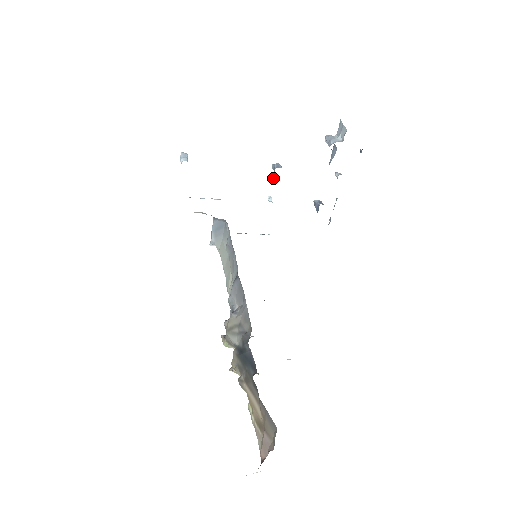
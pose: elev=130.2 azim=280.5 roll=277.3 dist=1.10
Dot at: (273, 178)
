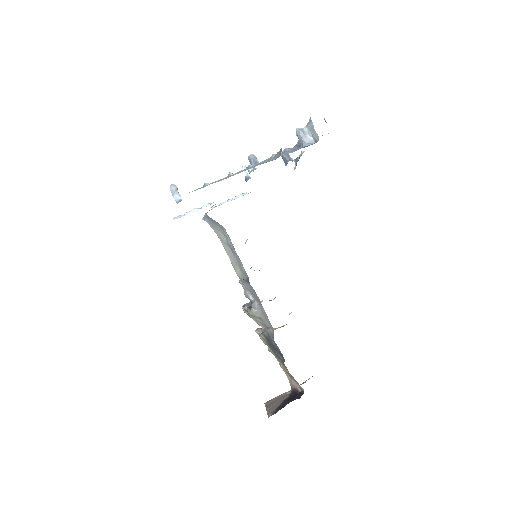
Dot at: occluded
